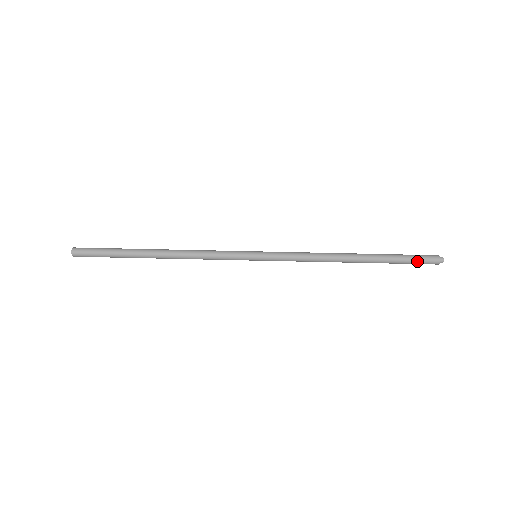
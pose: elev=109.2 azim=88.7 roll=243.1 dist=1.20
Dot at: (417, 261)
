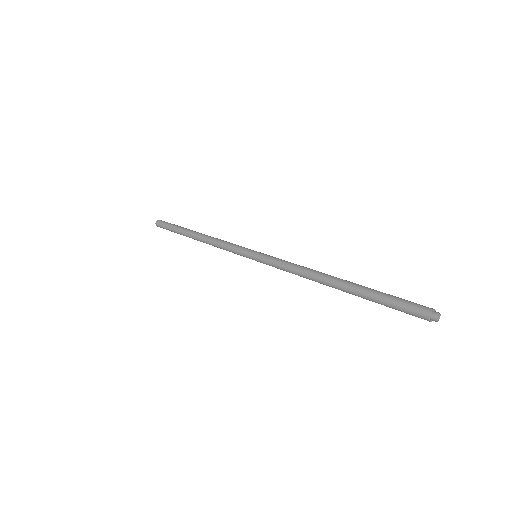
Dot at: (401, 302)
